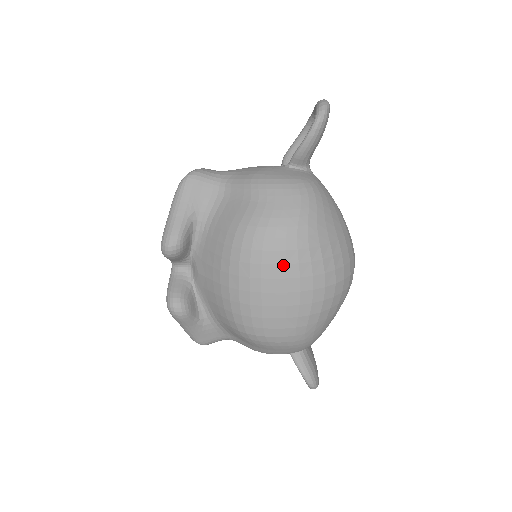
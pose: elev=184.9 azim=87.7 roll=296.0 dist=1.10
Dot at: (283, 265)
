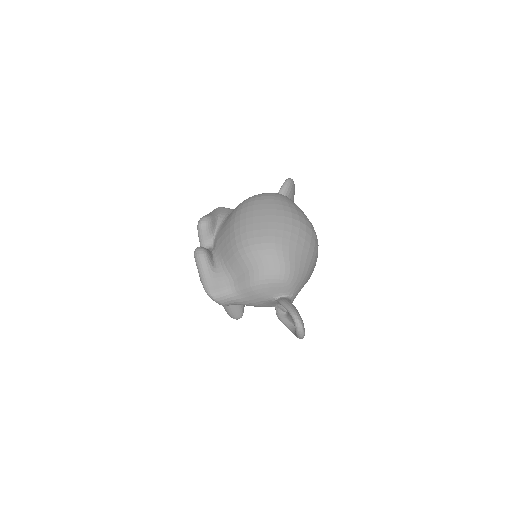
Dot at: (266, 204)
